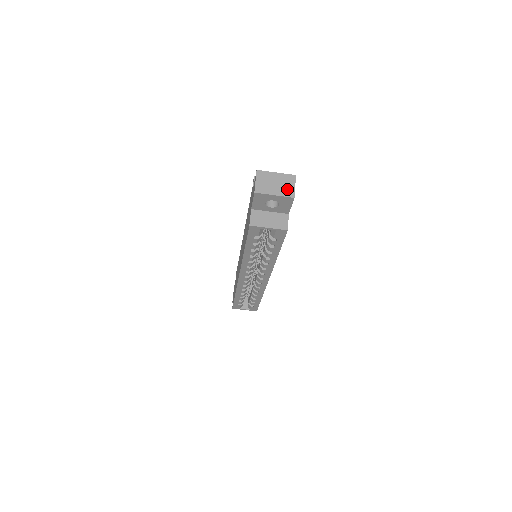
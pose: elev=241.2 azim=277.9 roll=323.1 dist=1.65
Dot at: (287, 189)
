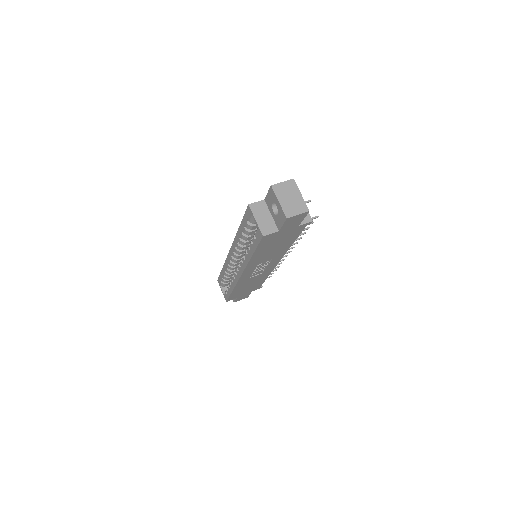
Dot at: (291, 209)
